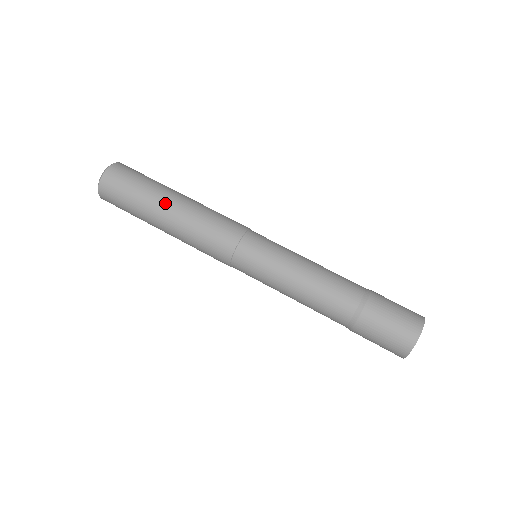
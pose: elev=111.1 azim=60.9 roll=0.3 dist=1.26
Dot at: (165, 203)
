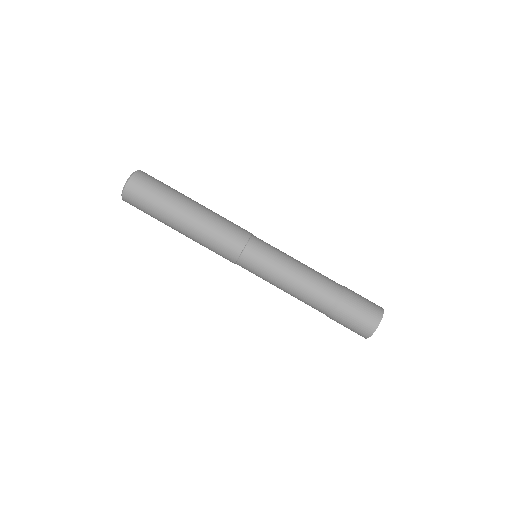
Dot at: (175, 228)
